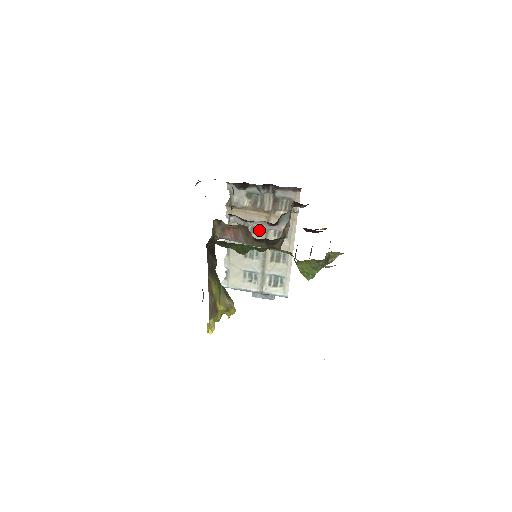
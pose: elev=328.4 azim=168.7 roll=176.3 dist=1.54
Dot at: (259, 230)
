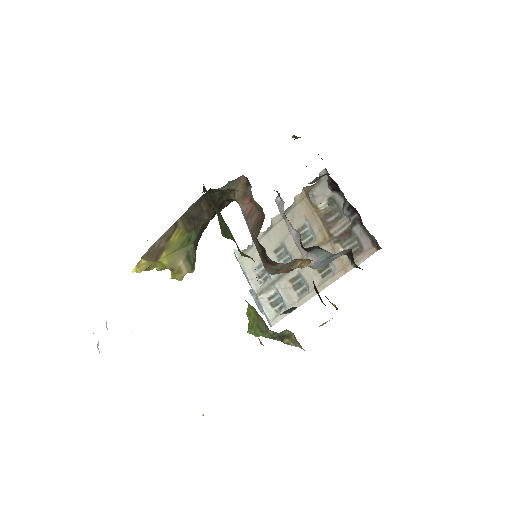
Dot at: (308, 242)
